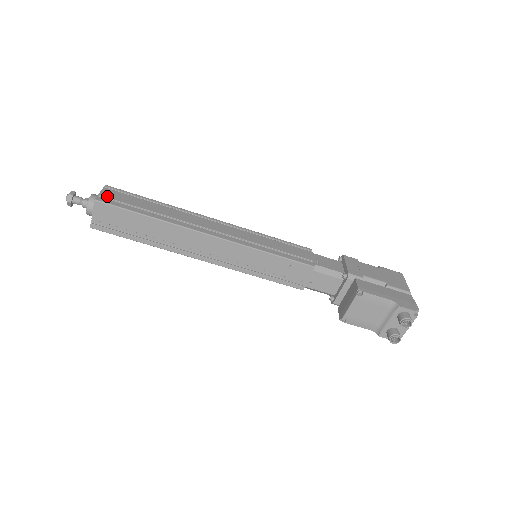
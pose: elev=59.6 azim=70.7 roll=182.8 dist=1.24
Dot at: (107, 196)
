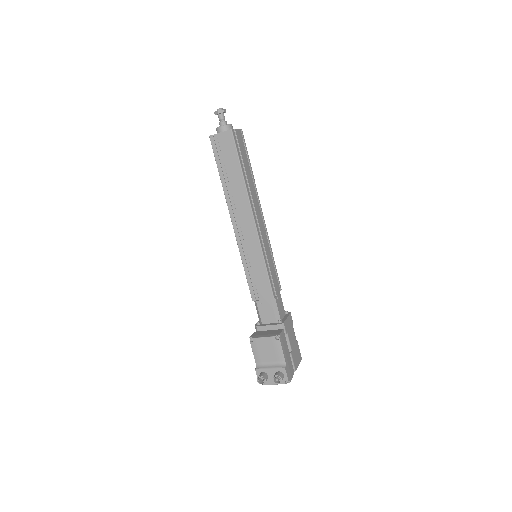
Dot at: (237, 135)
